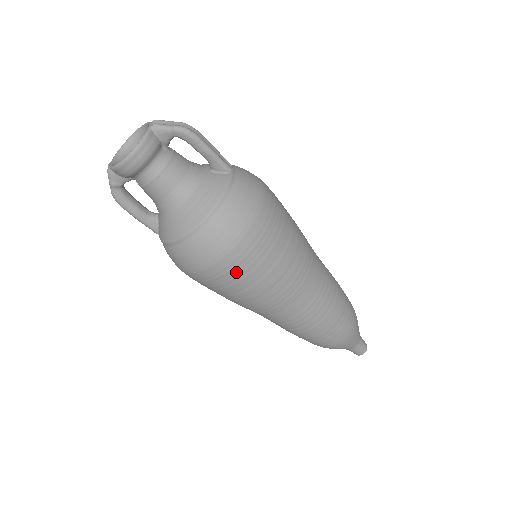
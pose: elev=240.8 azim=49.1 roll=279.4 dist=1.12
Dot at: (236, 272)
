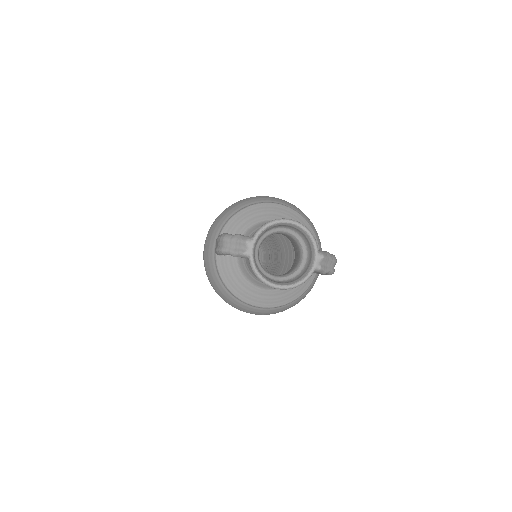
Dot at: occluded
